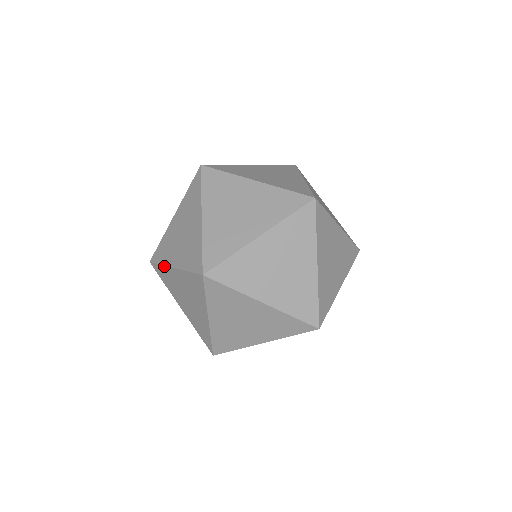
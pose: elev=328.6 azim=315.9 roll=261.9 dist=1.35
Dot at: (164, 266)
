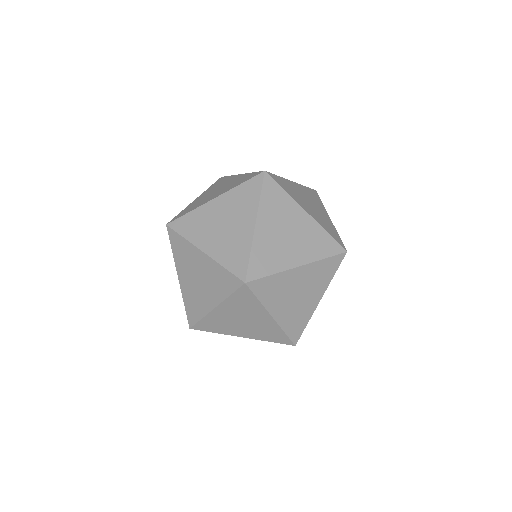
Dot at: occluded
